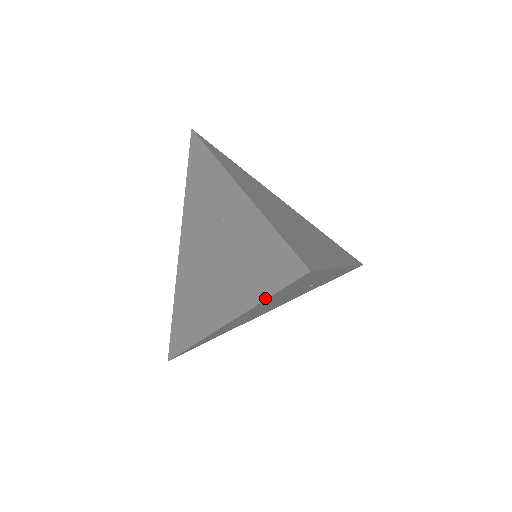
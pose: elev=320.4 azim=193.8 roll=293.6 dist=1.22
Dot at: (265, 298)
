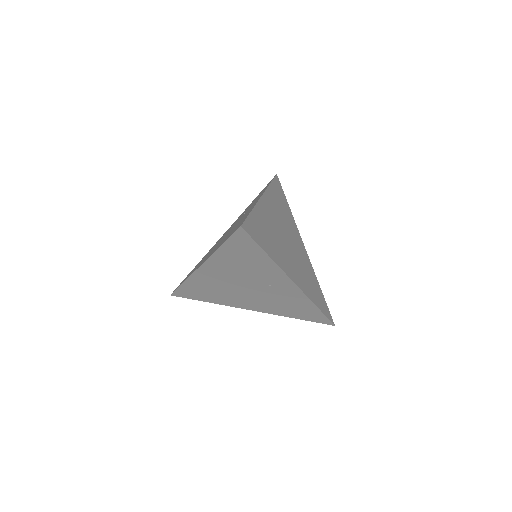
Dot at: (221, 245)
